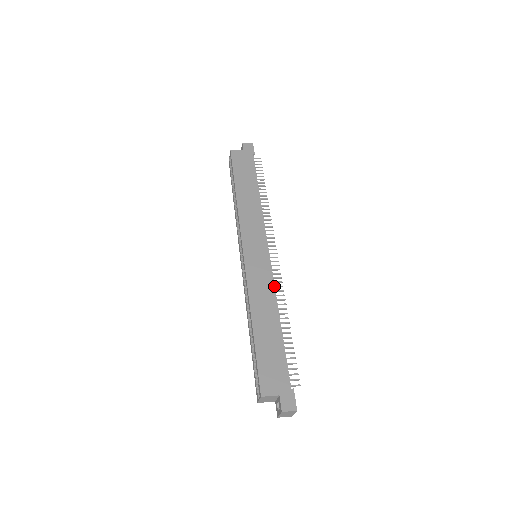
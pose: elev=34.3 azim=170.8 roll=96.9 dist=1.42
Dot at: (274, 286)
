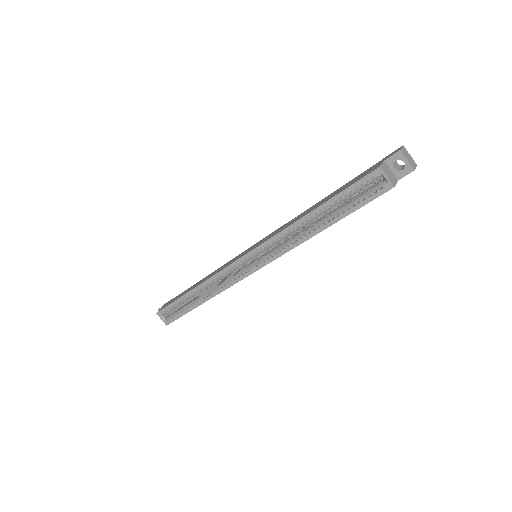
Dot at: occluded
